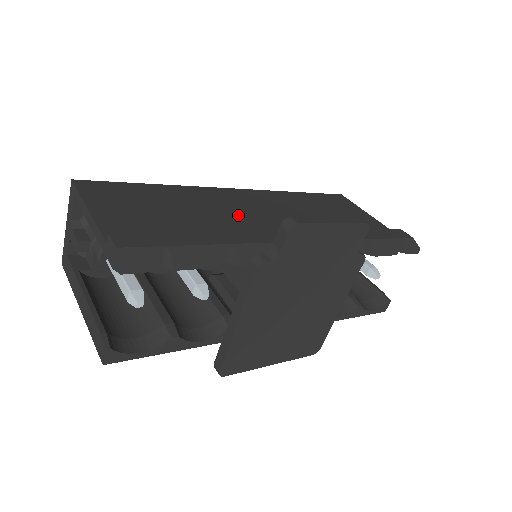
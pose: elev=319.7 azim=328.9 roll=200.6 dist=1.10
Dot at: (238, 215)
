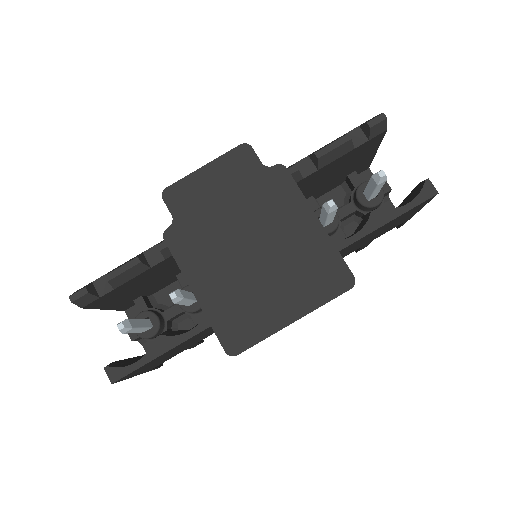
Dot at: occluded
